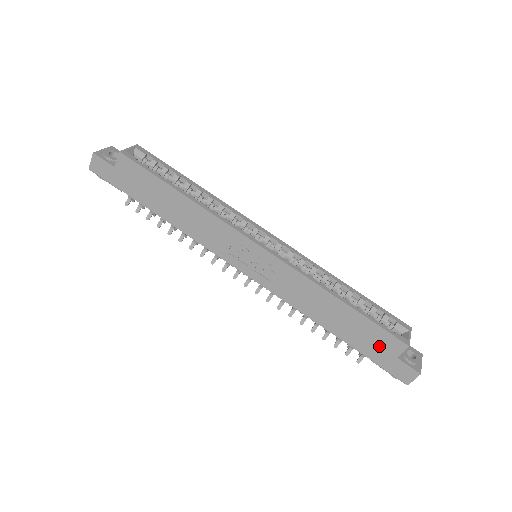
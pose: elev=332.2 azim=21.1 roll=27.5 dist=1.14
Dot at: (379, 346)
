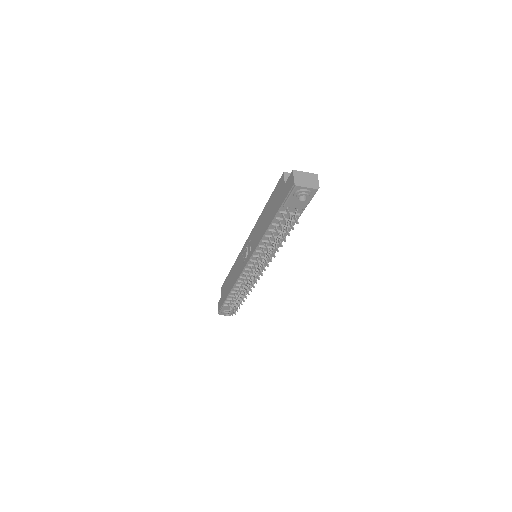
Dot at: (279, 195)
